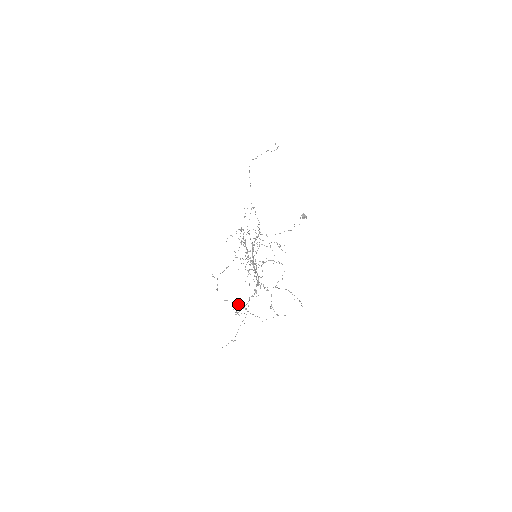
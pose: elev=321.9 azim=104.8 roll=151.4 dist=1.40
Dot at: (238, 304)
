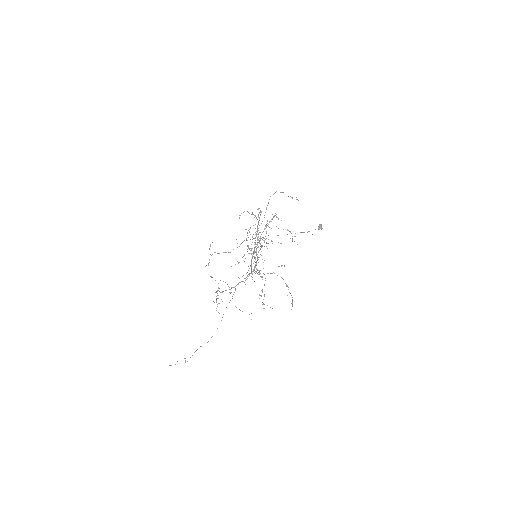
Dot at: (225, 282)
